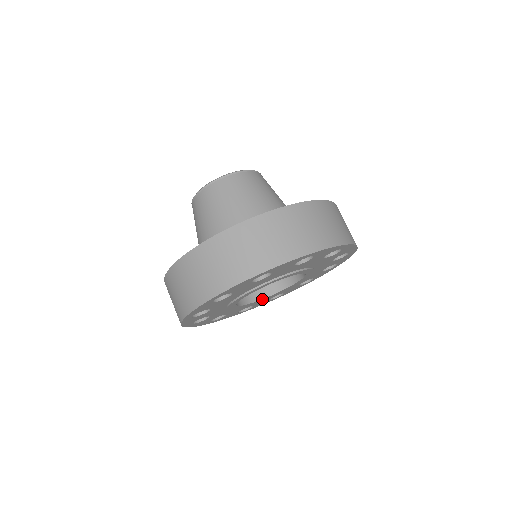
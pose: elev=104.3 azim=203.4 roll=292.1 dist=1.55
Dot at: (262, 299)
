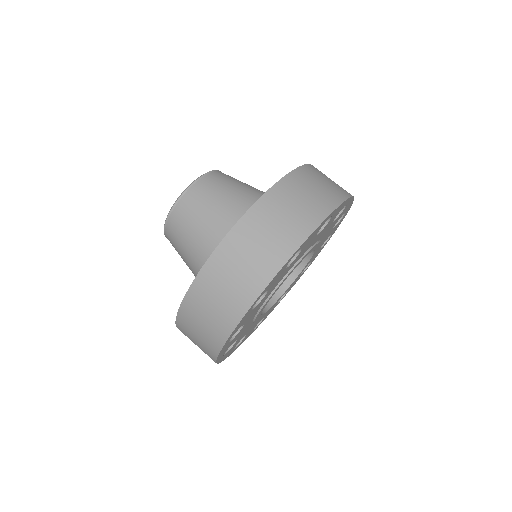
Dot at: (289, 286)
